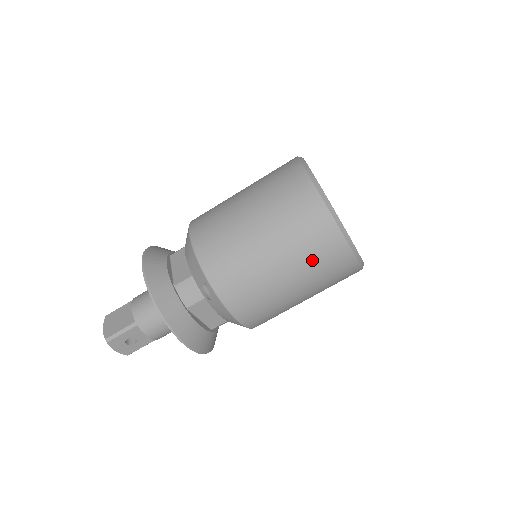
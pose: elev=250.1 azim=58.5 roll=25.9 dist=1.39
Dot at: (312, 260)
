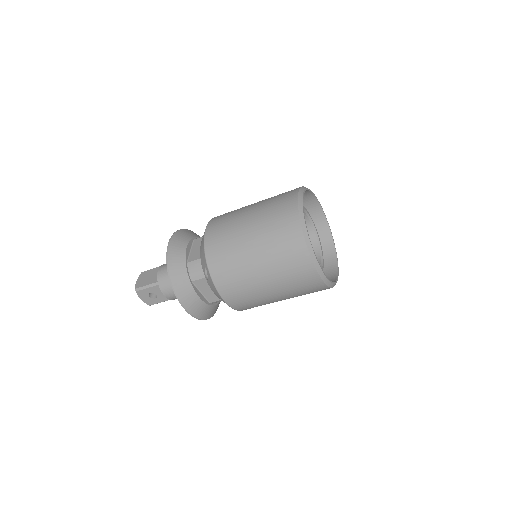
Dot at: (284, 270)
